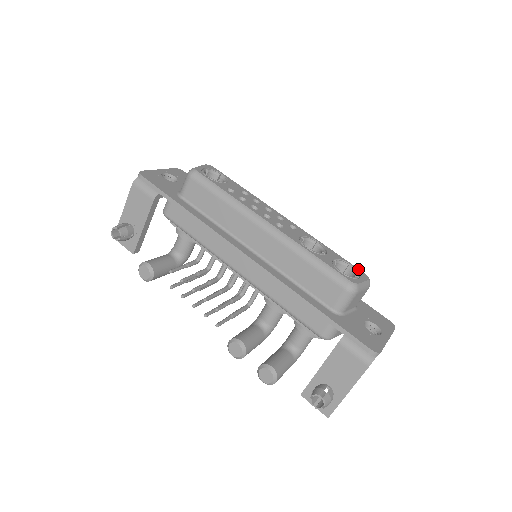
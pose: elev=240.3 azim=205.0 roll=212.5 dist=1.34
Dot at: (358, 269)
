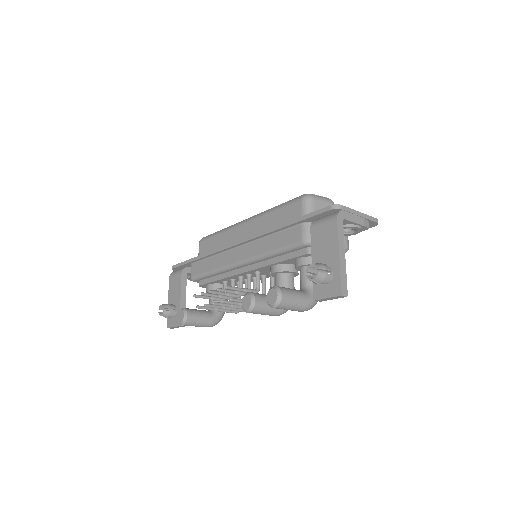
Dot at: occluded
